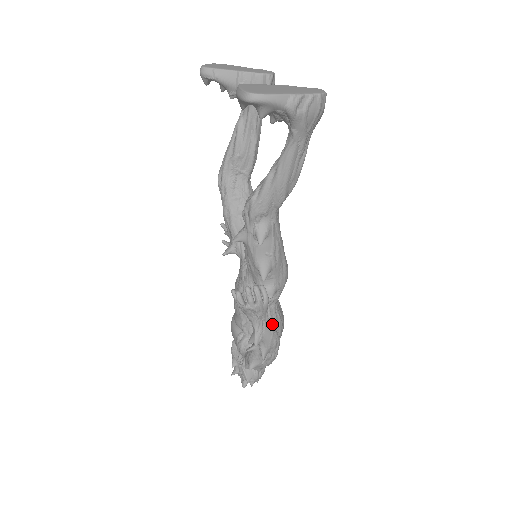
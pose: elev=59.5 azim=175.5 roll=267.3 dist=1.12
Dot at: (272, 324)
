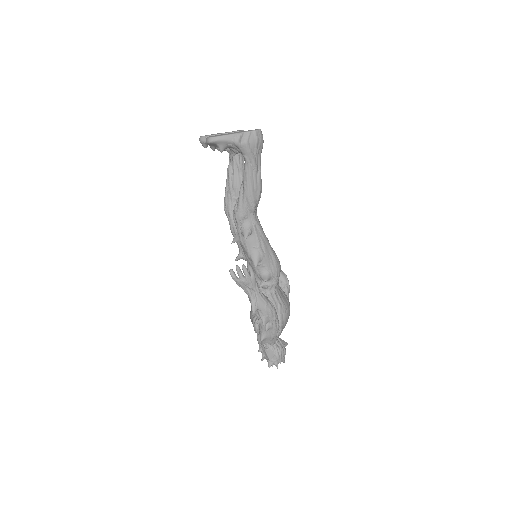
Dot at: (265, 297)
